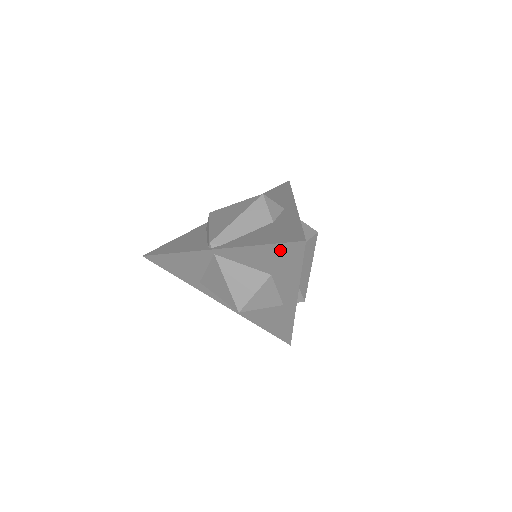
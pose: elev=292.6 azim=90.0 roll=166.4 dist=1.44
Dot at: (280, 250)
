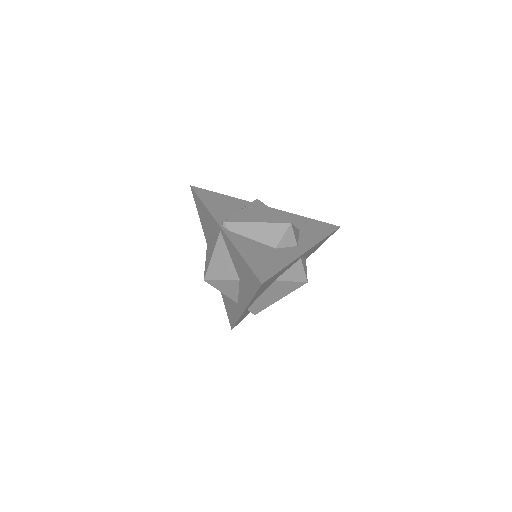
Dot at: (249, 272)
